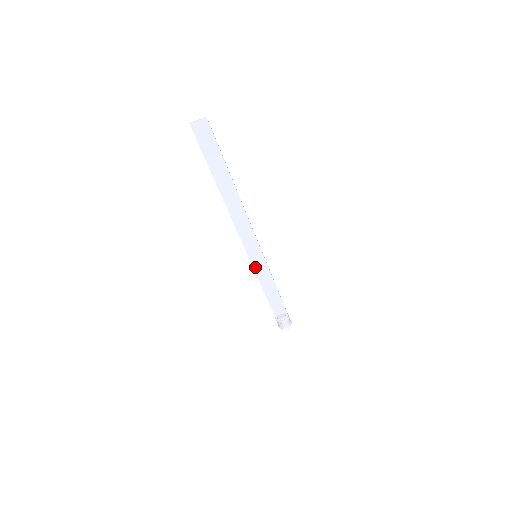
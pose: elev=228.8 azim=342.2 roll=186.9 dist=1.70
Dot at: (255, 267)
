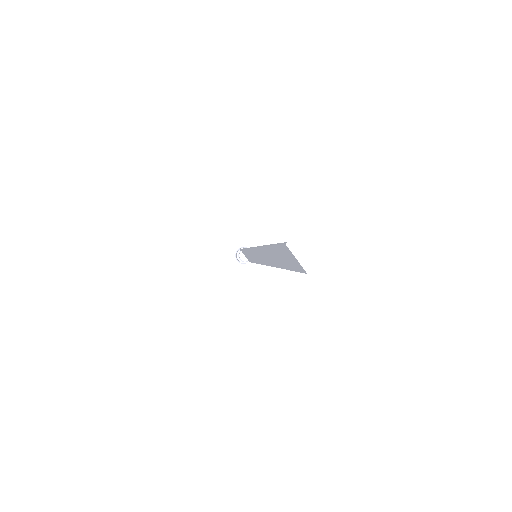
Dot at: occluded
